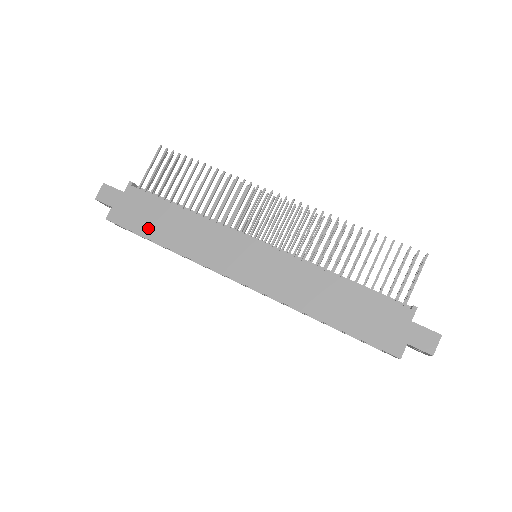
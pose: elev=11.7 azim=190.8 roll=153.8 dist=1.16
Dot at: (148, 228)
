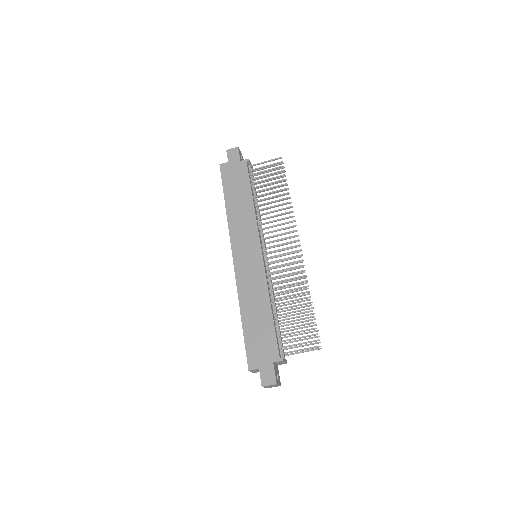
Dot at: (230, 189)
